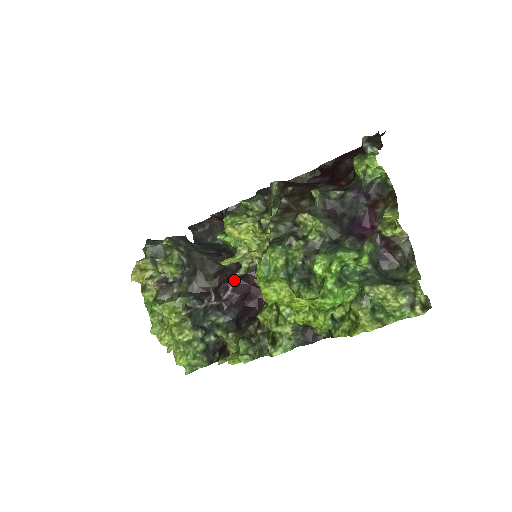
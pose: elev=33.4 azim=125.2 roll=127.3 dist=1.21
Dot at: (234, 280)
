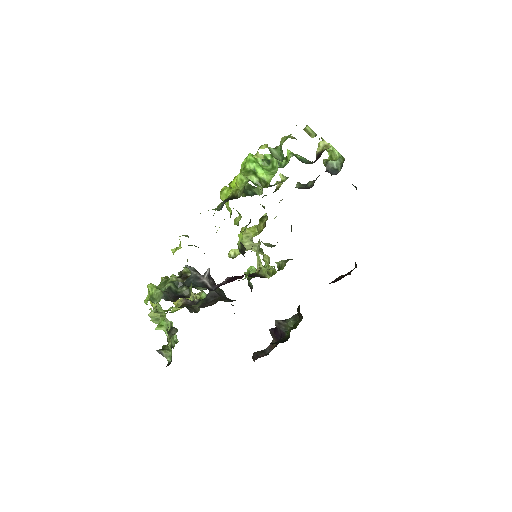
Dot at: occluded
